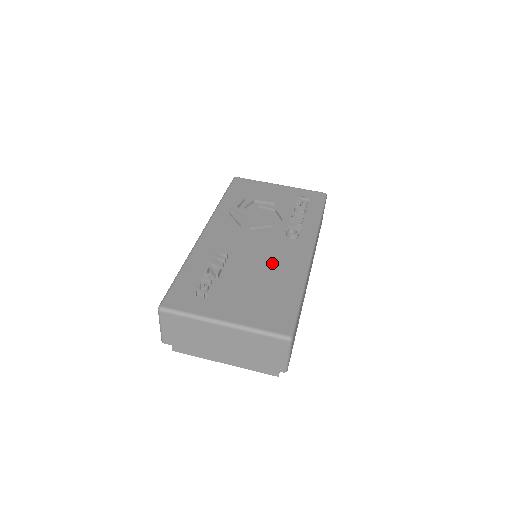
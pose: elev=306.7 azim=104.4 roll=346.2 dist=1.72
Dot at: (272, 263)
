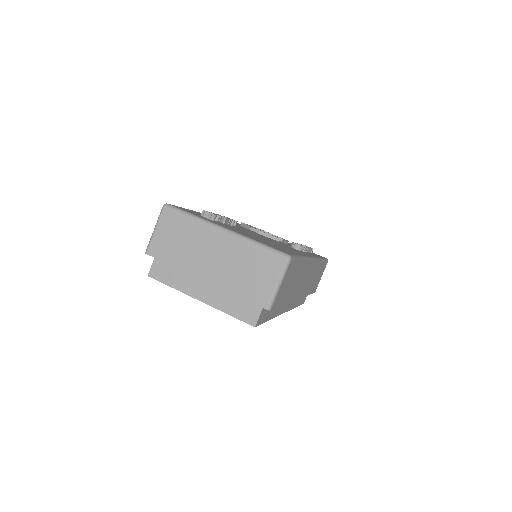
Dot at: (276, 243)
